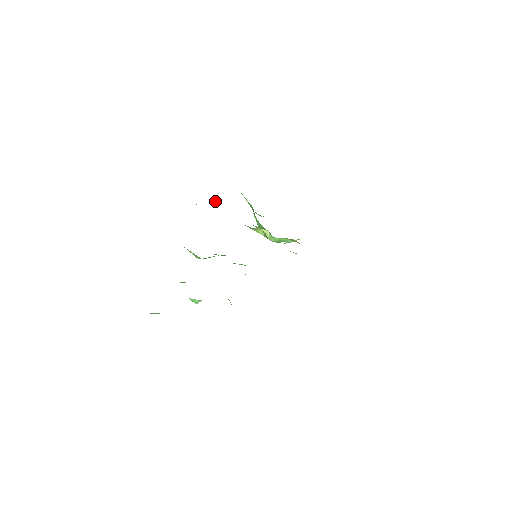
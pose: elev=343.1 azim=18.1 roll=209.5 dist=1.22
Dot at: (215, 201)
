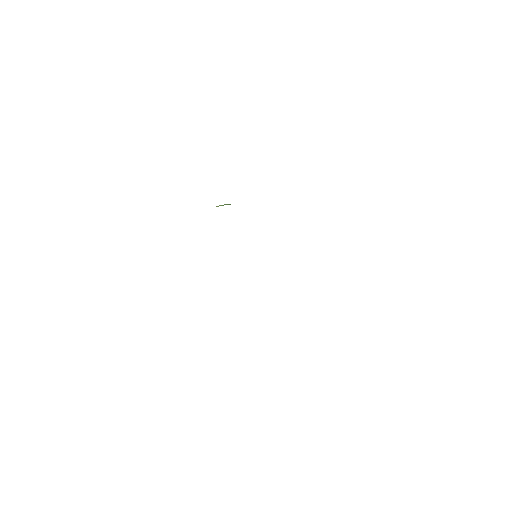
Dot at: occluded
